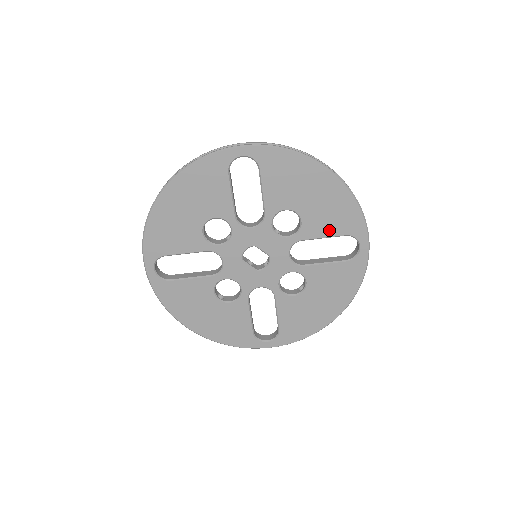
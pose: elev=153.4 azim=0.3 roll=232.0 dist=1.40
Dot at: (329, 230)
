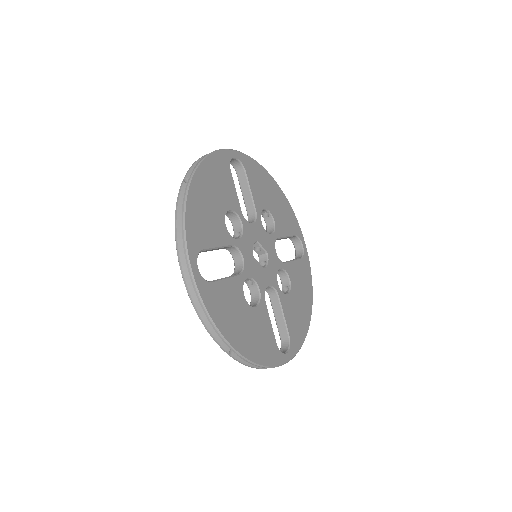
Dot at: (287, 230)
